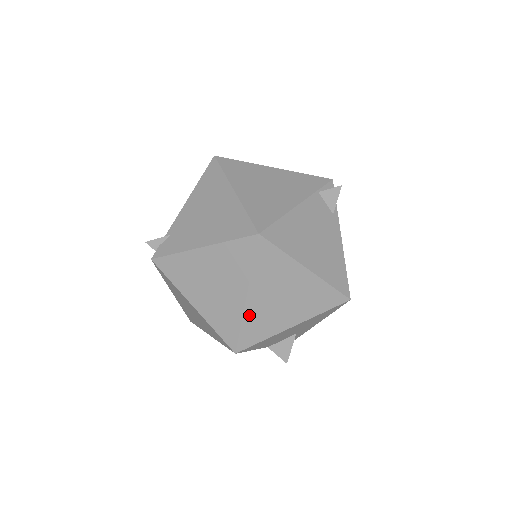
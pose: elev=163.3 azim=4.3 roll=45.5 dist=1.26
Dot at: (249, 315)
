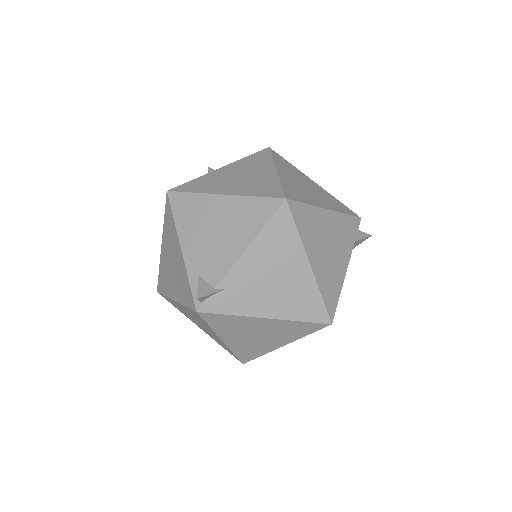
Dot at: occluded
